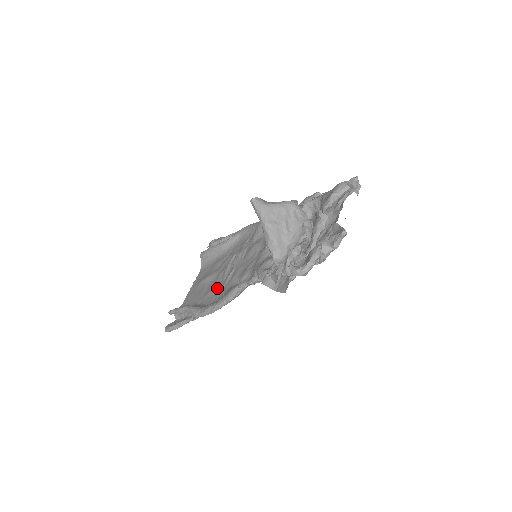
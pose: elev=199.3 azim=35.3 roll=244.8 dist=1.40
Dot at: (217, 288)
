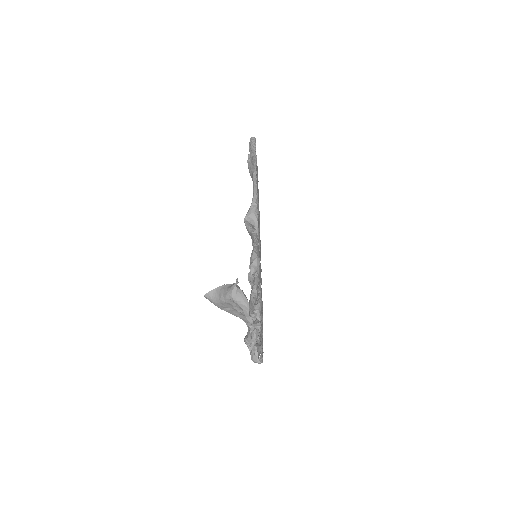
Dot at: occluded
